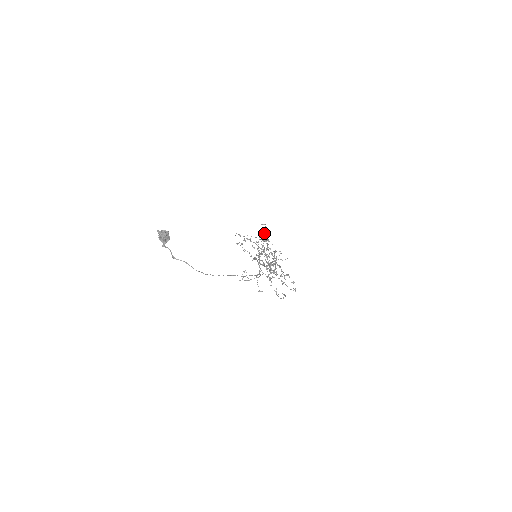
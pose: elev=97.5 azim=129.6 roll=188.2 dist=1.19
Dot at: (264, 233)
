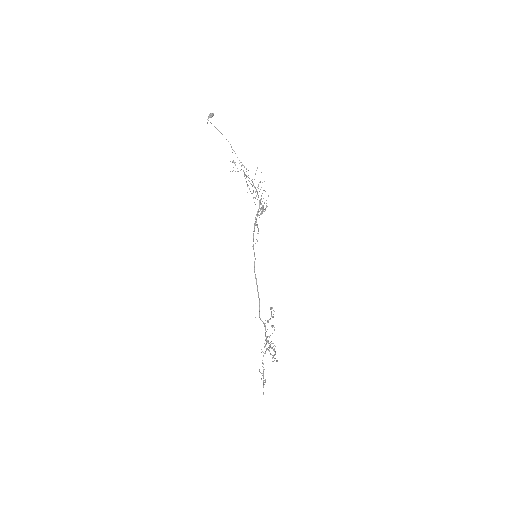
Dot at: occluded
